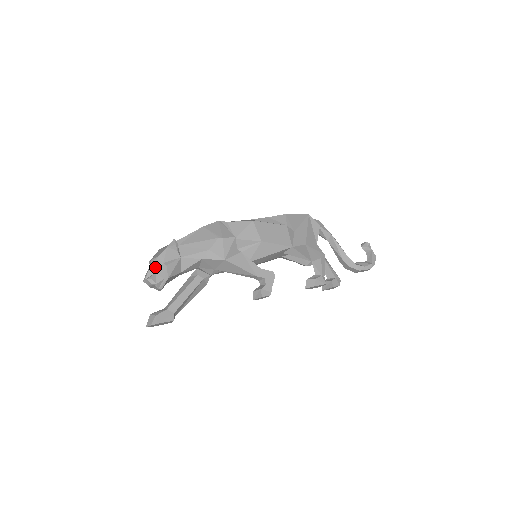
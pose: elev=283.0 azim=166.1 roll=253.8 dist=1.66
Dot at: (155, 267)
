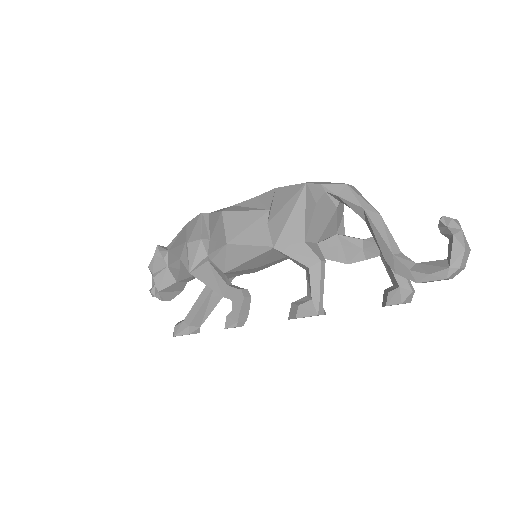
Dot at: occluded
